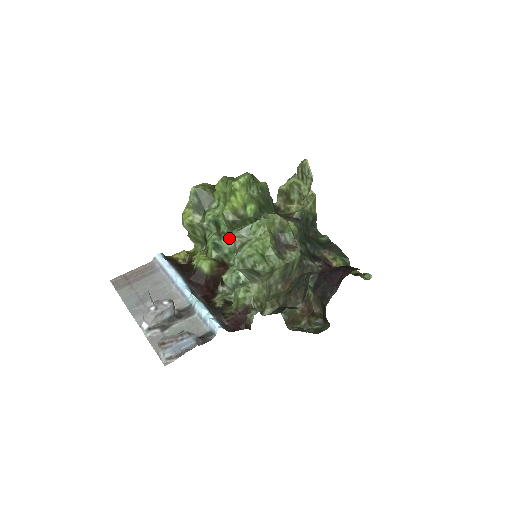
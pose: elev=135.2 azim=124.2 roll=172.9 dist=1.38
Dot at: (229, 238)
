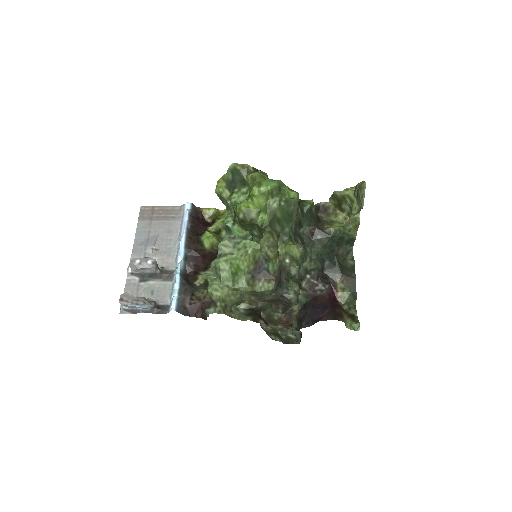
Dot at: (240, 228)
